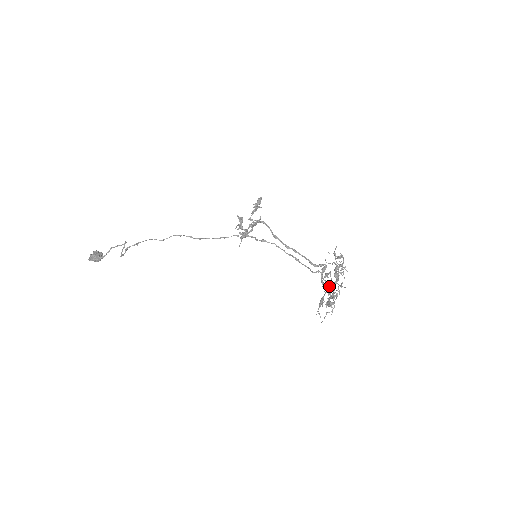
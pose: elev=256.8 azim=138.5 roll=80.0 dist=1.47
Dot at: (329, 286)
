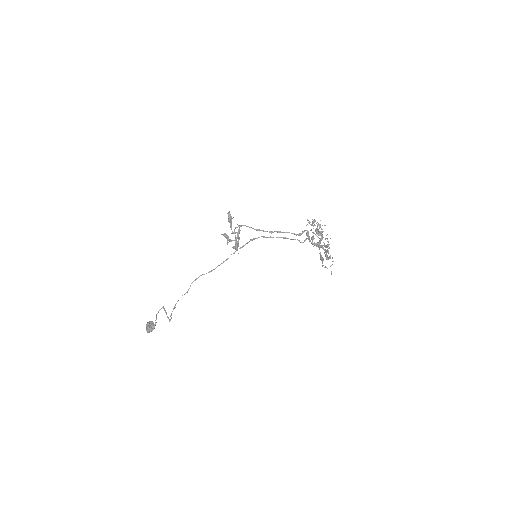
Dot at: (319, 242)
